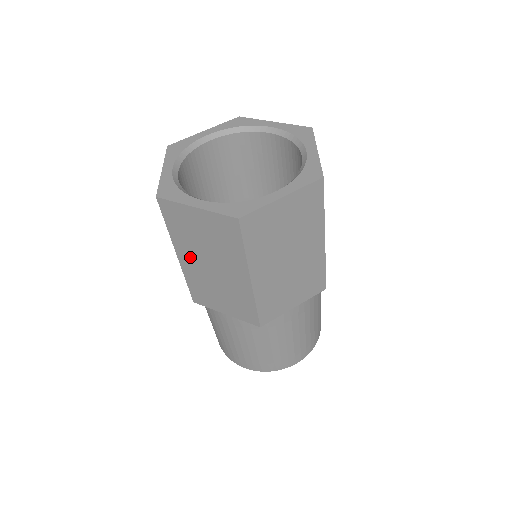
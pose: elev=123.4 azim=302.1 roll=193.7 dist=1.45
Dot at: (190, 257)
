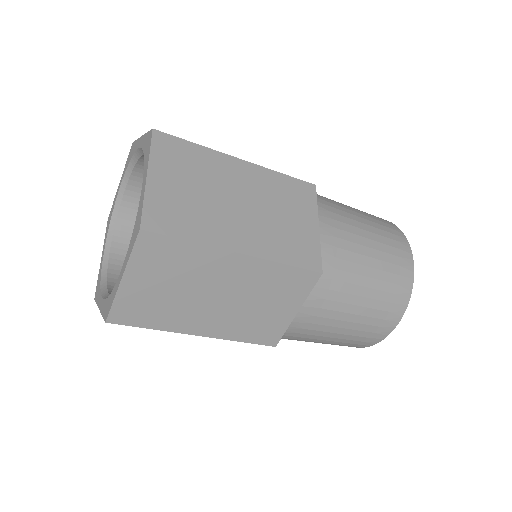
Dot at: (201, 320)
